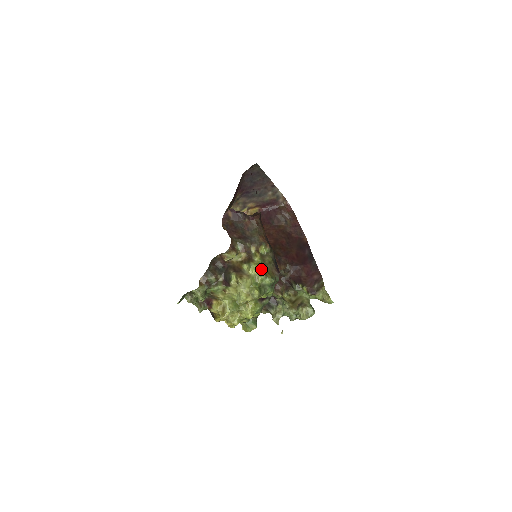
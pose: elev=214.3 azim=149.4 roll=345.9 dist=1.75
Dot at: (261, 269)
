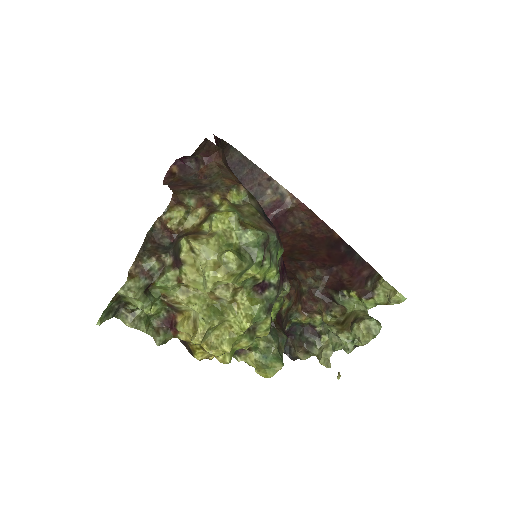
Dot at: (231, 216)
